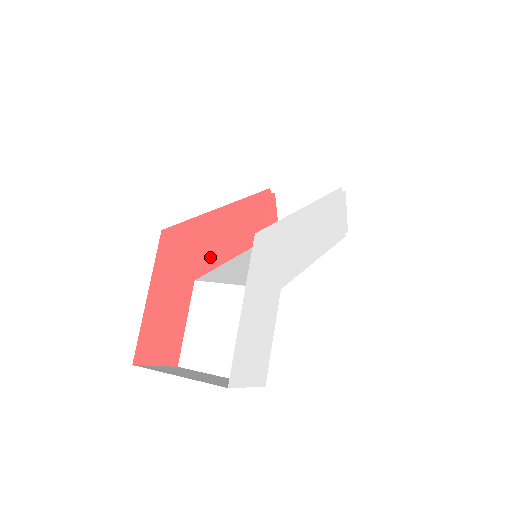
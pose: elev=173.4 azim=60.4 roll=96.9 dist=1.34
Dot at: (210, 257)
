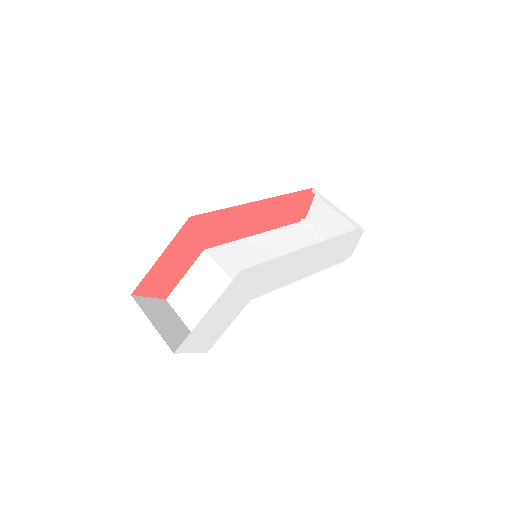
Dot at: (226, 235)
